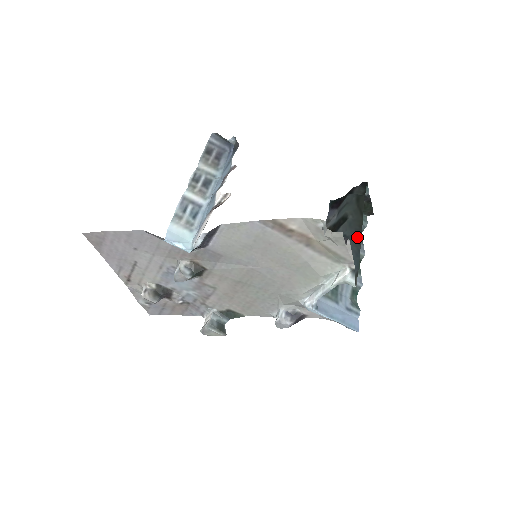
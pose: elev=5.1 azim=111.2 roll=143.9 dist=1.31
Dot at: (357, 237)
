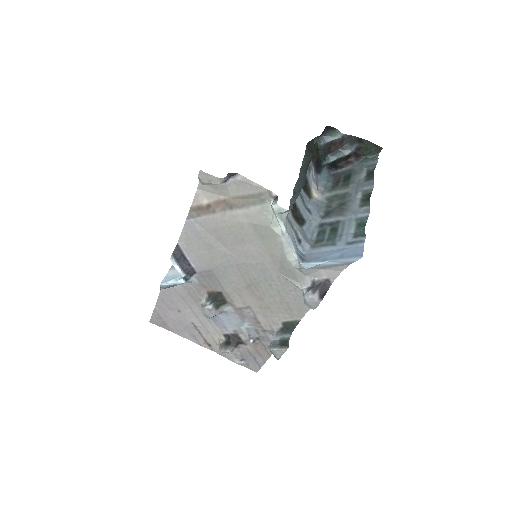
Dot at: (304, 172)
